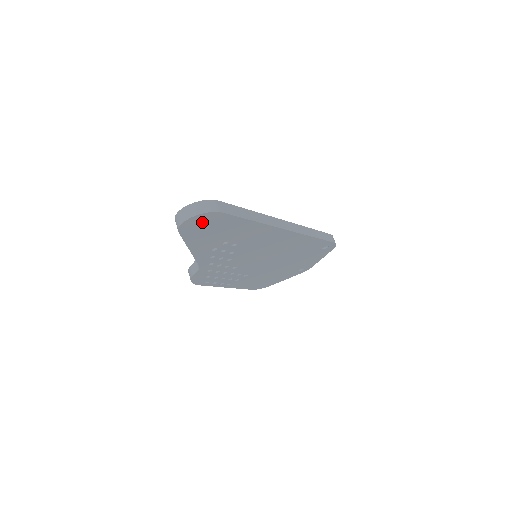
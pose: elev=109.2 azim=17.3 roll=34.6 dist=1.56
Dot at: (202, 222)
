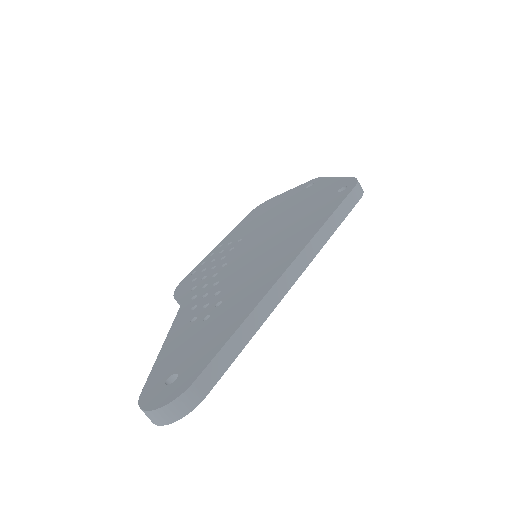
Dot at: occluded
